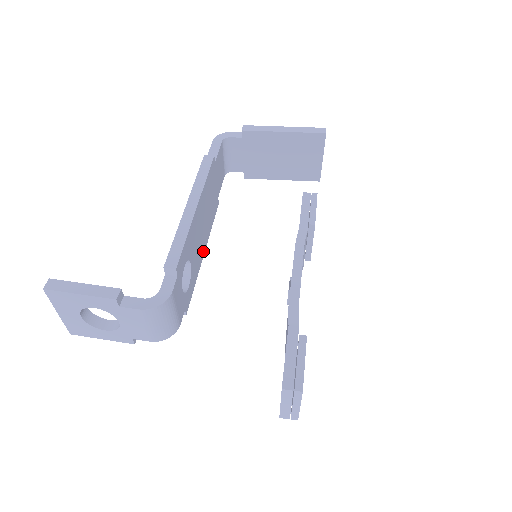
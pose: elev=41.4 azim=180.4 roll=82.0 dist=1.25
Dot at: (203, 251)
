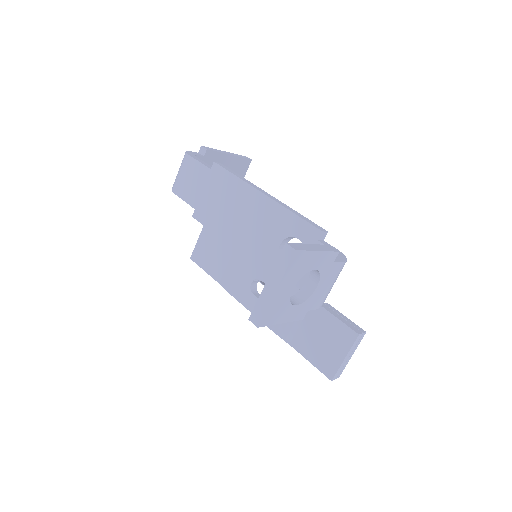
Dot at: occluded
